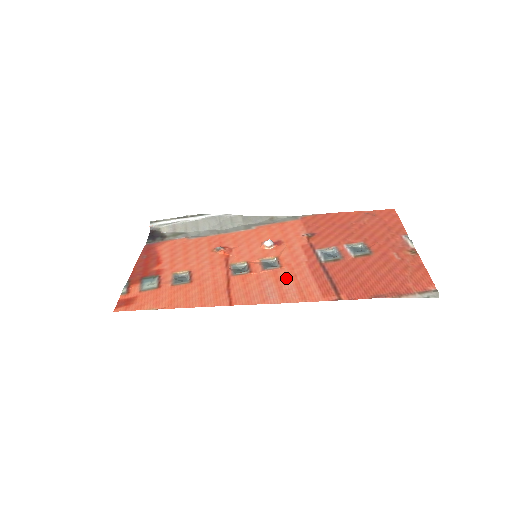
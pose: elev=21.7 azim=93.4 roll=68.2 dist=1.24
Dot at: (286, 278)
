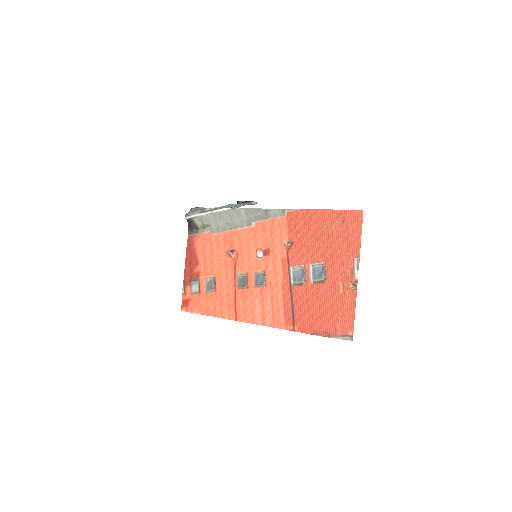
Dot at: (267, 299)
